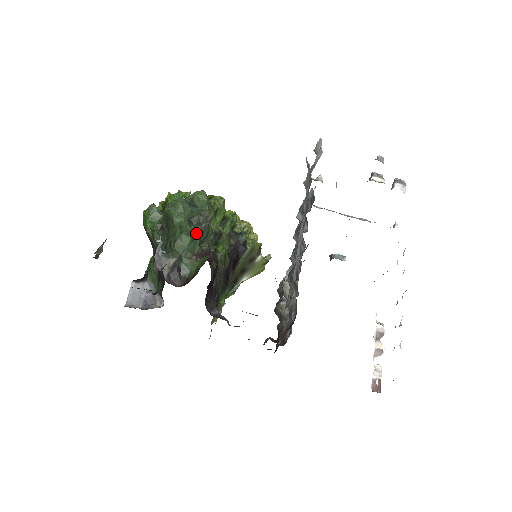
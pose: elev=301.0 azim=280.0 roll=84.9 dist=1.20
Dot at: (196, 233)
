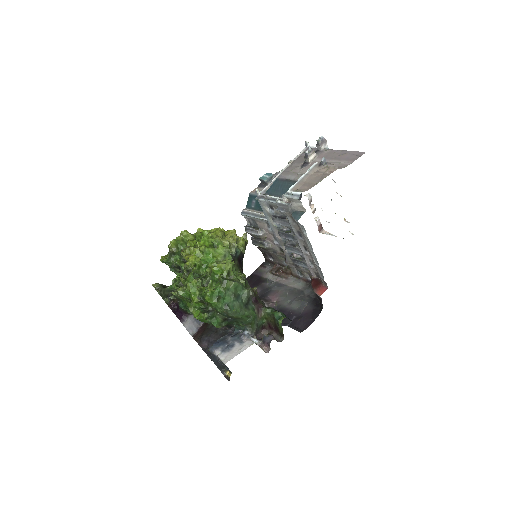
Dot at: (252, 307)
